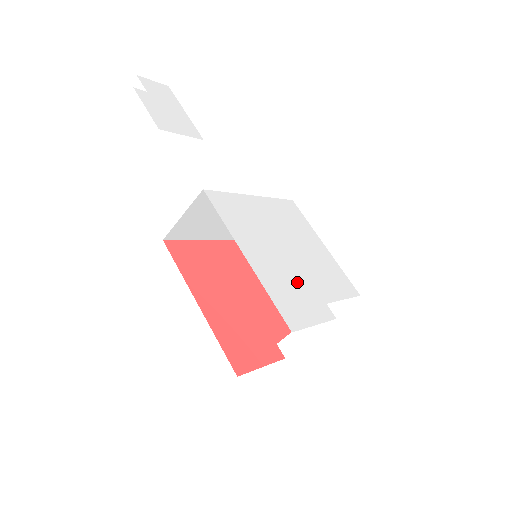
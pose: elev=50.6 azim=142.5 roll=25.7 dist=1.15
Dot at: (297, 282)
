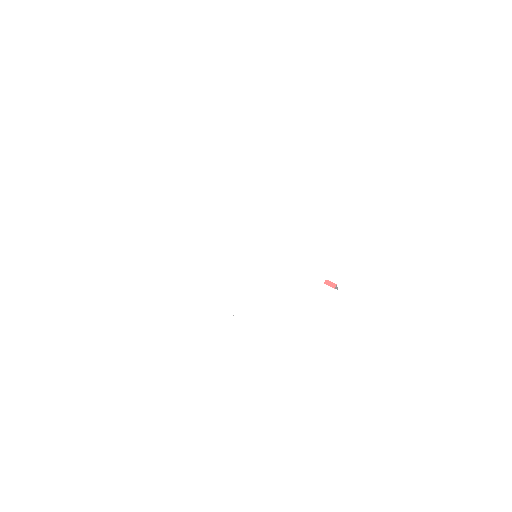
Dot at: (291, 292)
